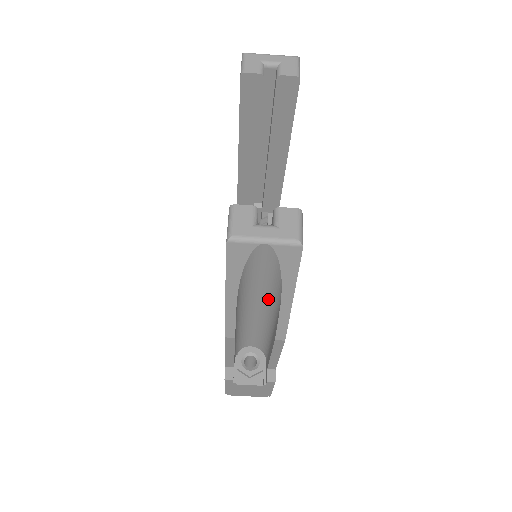
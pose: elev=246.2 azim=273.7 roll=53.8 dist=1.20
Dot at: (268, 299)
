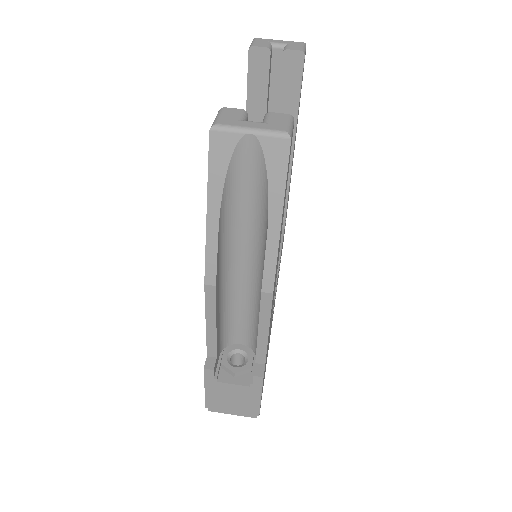
Dot at: (256, 240)
